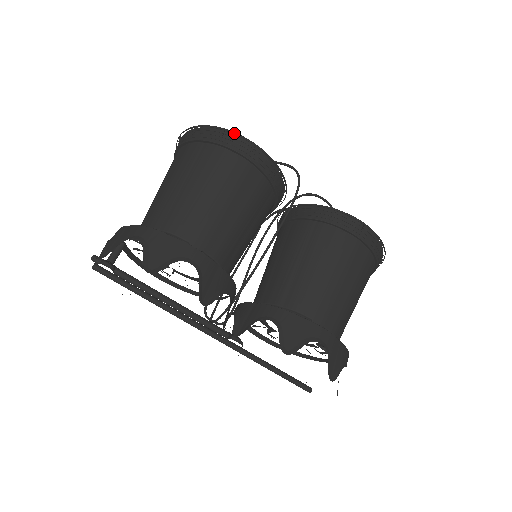
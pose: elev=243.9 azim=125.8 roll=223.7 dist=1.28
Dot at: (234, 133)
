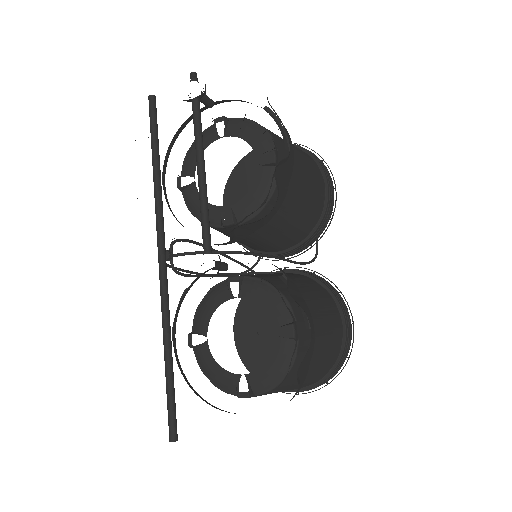
Dot at: occluded
